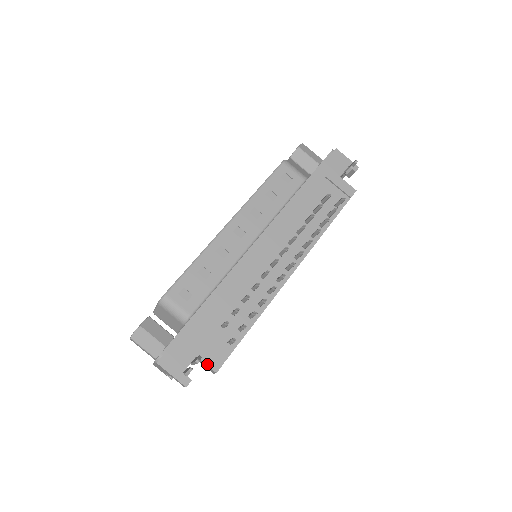
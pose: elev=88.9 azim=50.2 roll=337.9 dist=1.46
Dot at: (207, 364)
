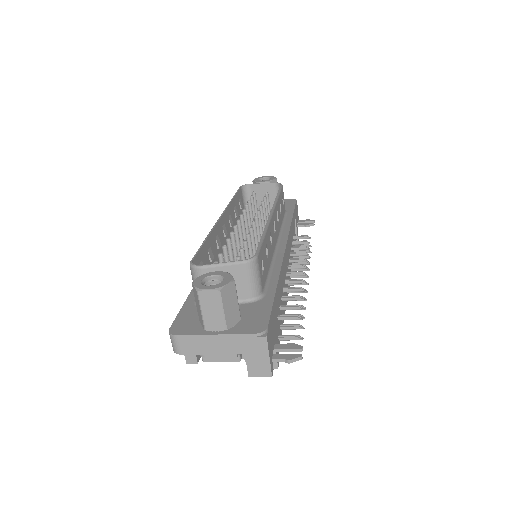
Dot at: occluded
